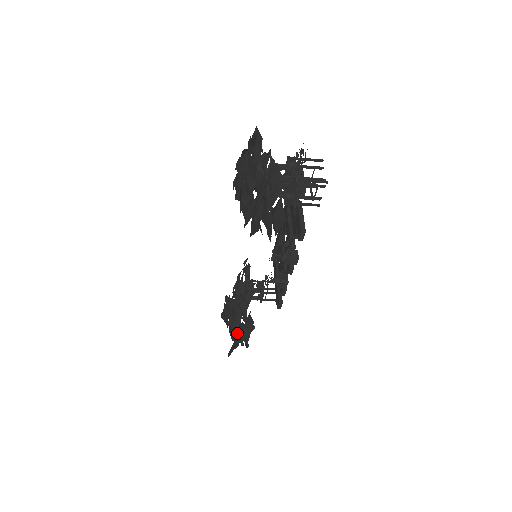
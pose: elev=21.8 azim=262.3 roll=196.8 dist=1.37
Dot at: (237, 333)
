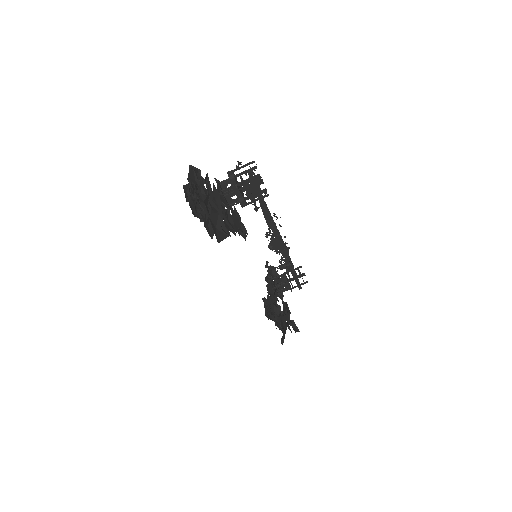
Dot at: (278, 323)
